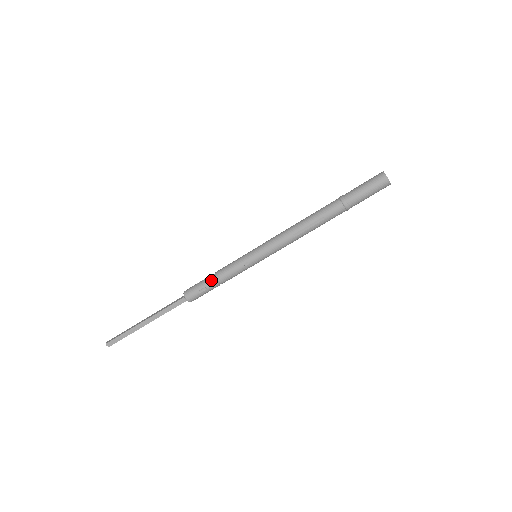
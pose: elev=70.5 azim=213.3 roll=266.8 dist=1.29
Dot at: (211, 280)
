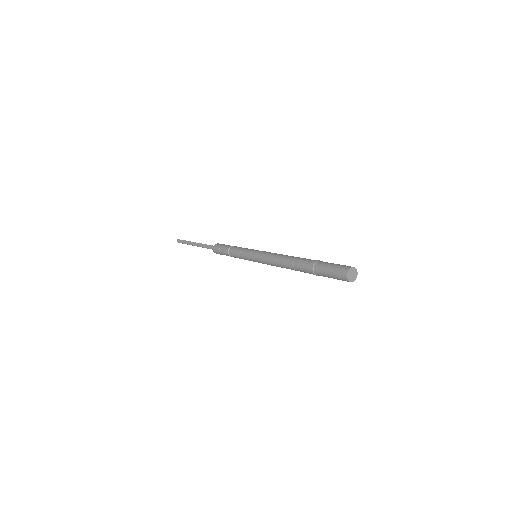
Dot at: (228, 255)
